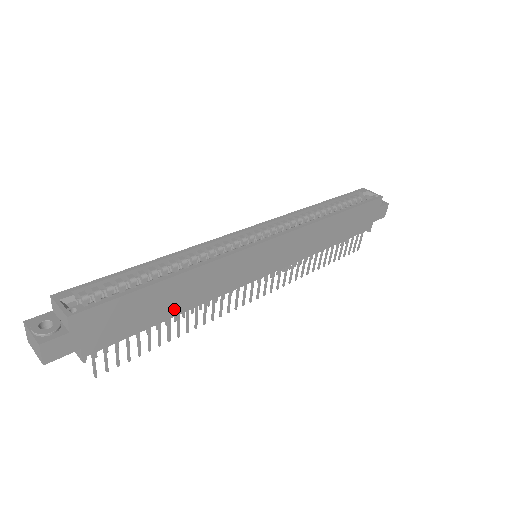
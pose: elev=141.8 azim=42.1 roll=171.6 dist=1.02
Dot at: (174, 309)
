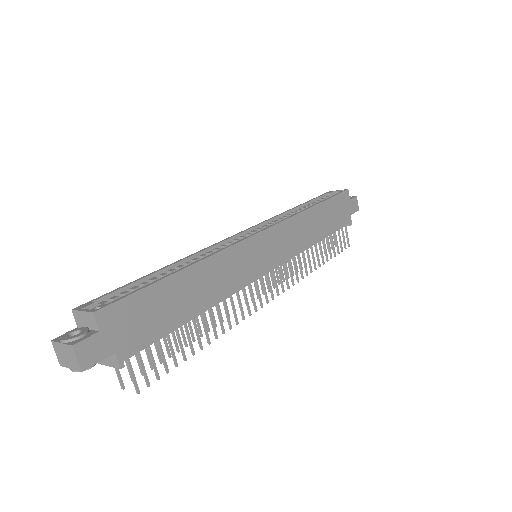
Dot at: (195, 307)
